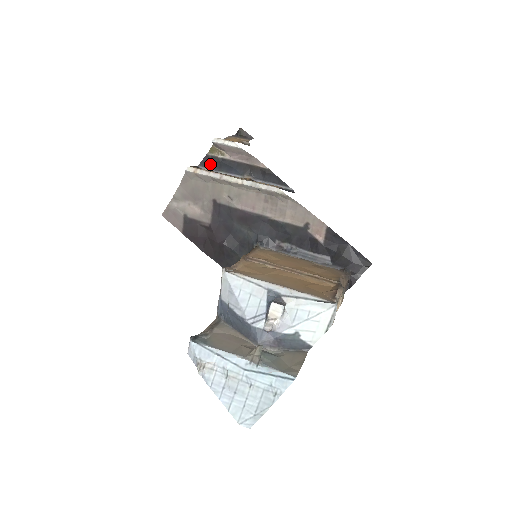
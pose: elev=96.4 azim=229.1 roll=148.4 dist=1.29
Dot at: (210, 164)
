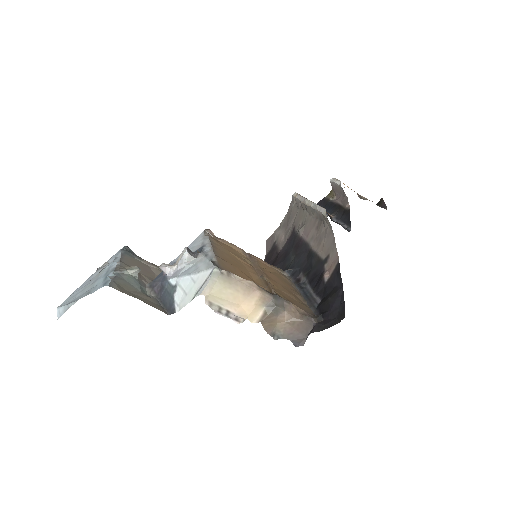
Dot at: (321, 205)
